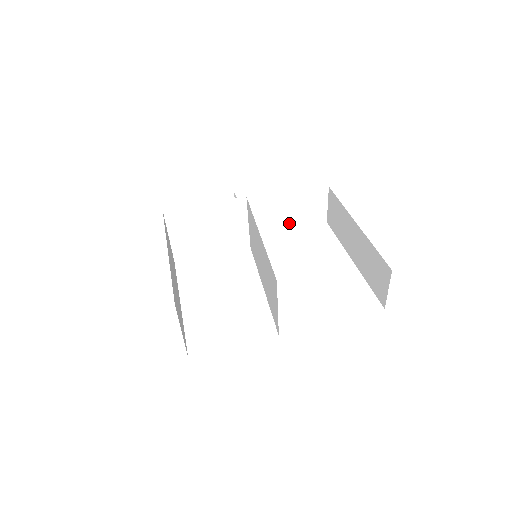
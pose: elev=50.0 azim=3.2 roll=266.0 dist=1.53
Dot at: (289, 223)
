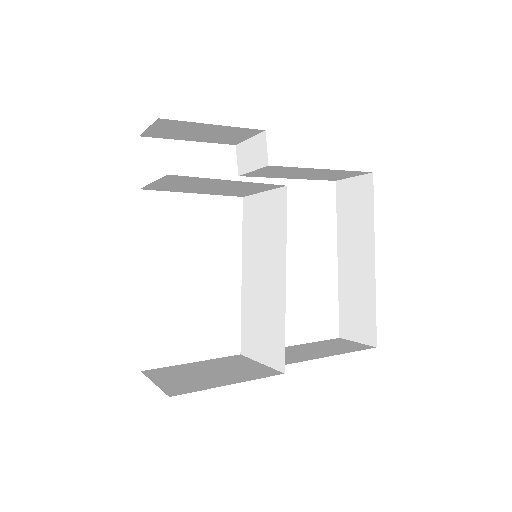
Dot at: (300, 176)
